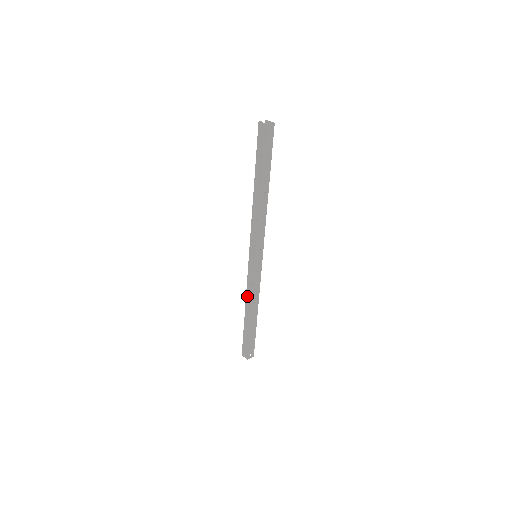
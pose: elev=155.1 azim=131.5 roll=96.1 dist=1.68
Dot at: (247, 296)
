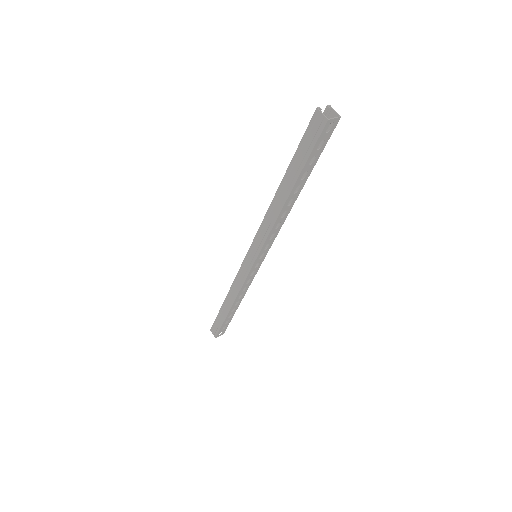
Dot at: (232, 288)
